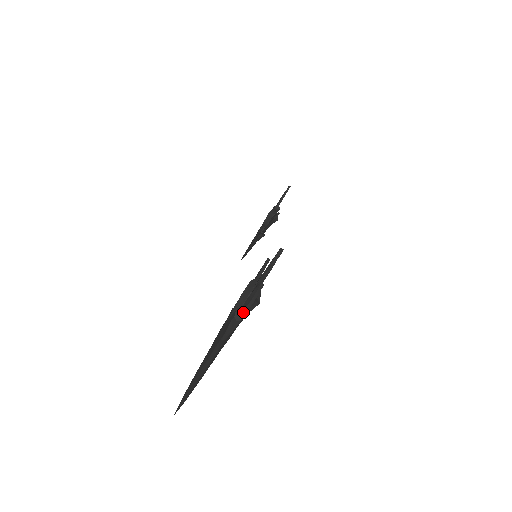
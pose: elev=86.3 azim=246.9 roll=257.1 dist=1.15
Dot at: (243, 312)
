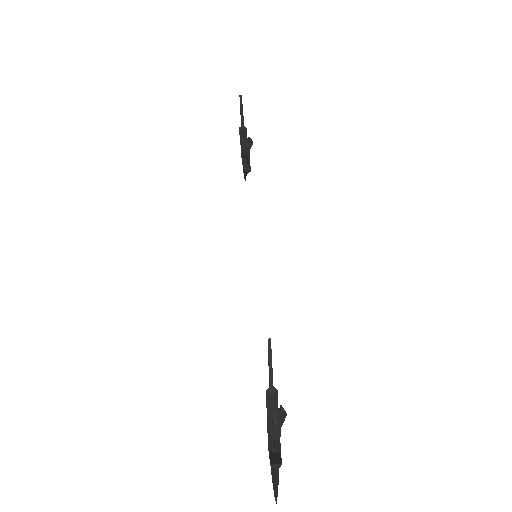
Dot at: (277, 439)
